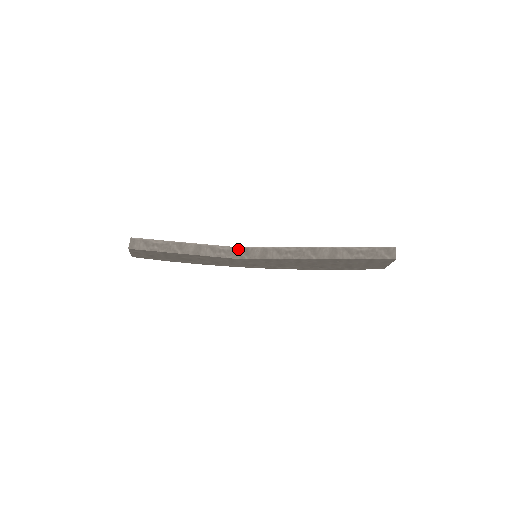
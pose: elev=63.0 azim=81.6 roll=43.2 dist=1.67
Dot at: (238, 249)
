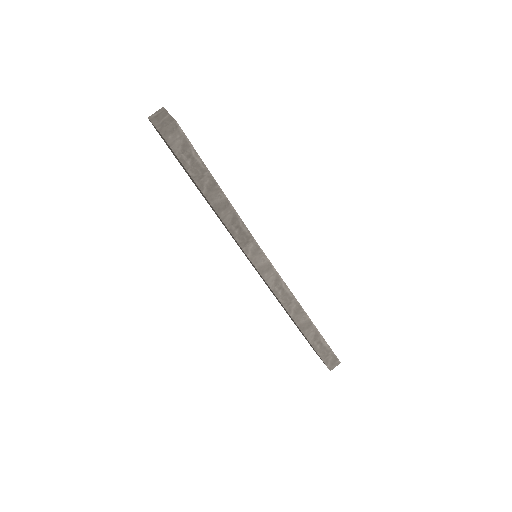
Dot at: (252, 239)
